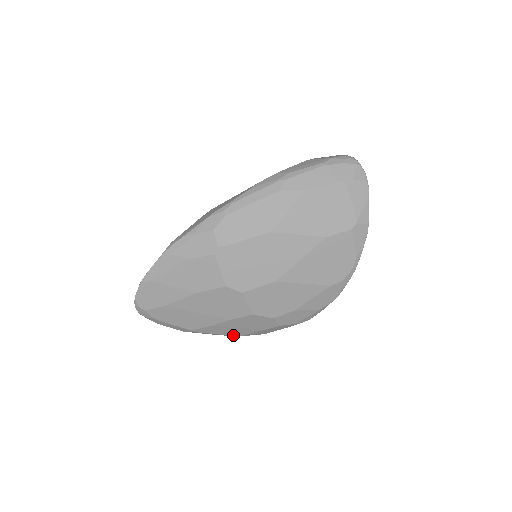
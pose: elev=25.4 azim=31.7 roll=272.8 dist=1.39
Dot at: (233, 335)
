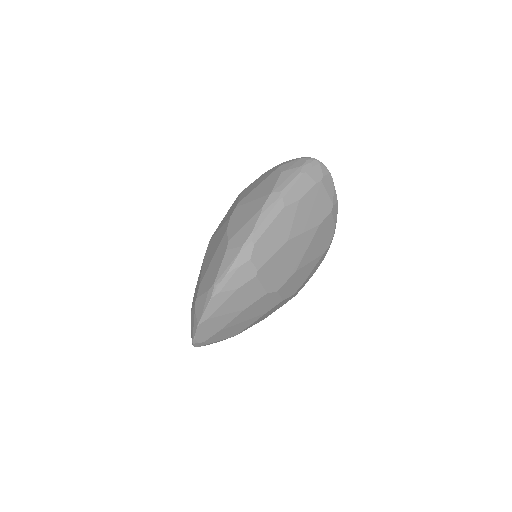
Dot at: (261, 320)
